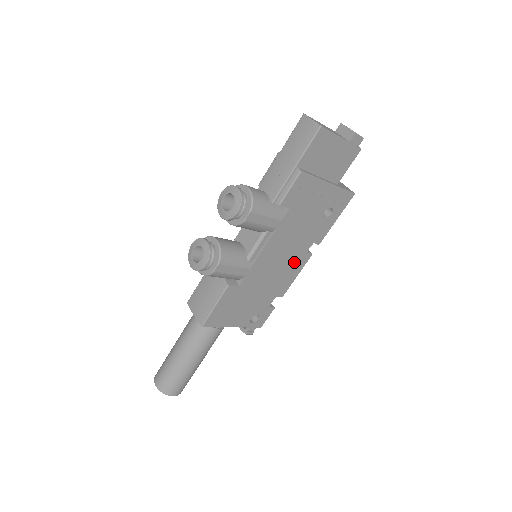
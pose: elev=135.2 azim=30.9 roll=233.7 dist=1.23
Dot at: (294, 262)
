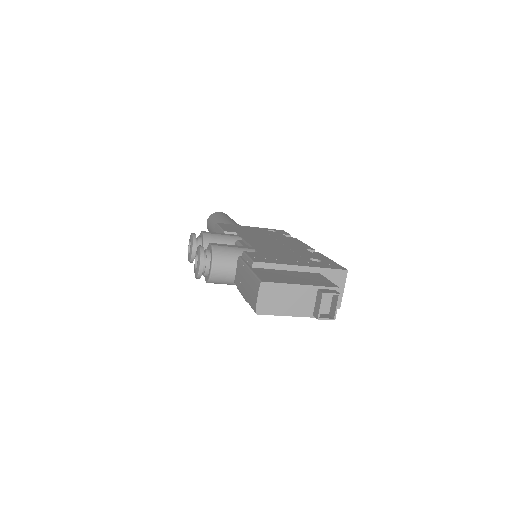
Dot at: occluded
